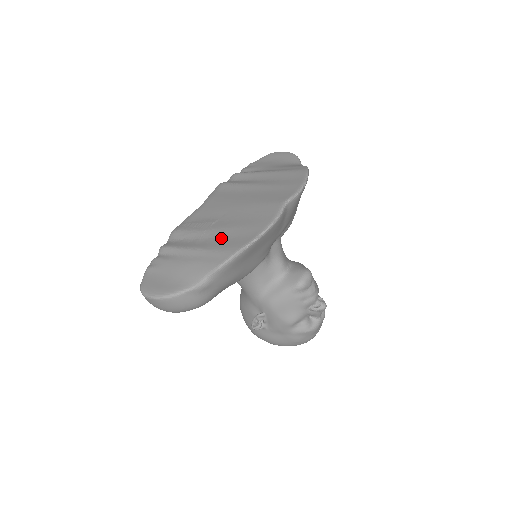
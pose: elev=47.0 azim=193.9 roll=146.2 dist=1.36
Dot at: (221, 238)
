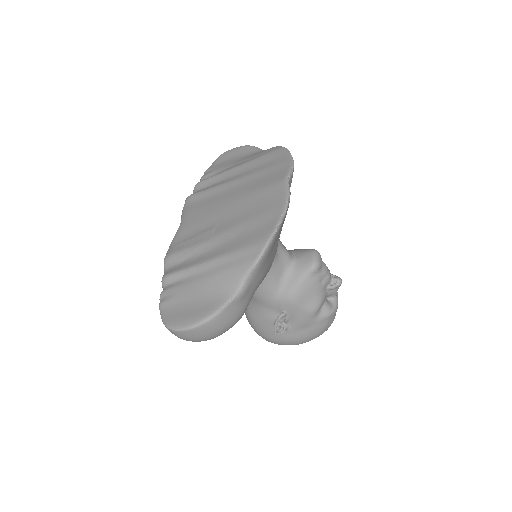
Dot at: (236, 238)
